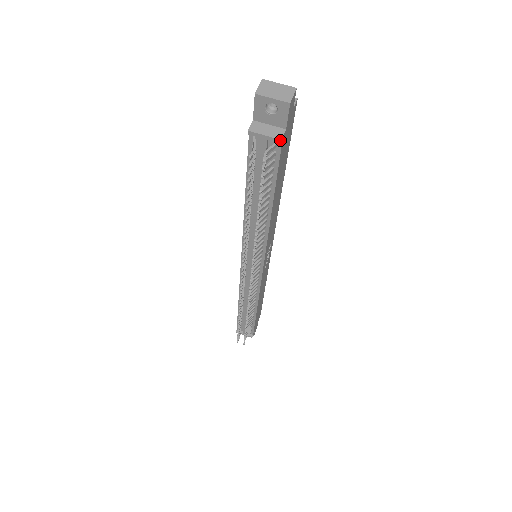
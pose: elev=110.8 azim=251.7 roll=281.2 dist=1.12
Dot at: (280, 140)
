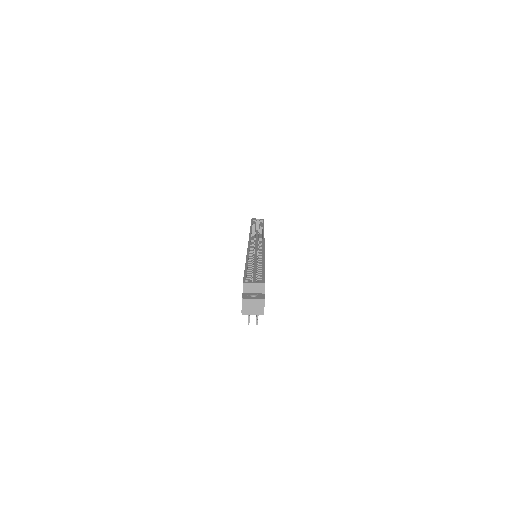
Dot at: occluded
